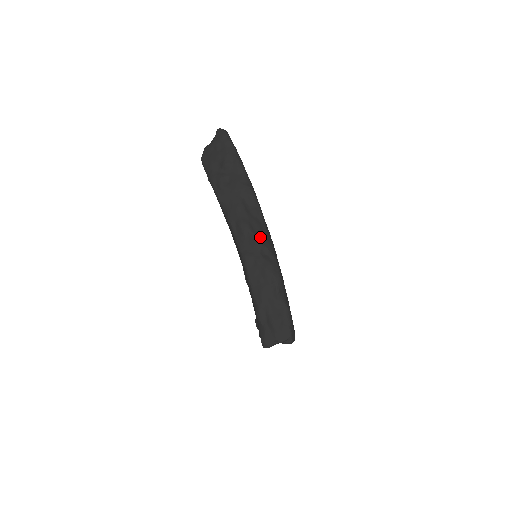
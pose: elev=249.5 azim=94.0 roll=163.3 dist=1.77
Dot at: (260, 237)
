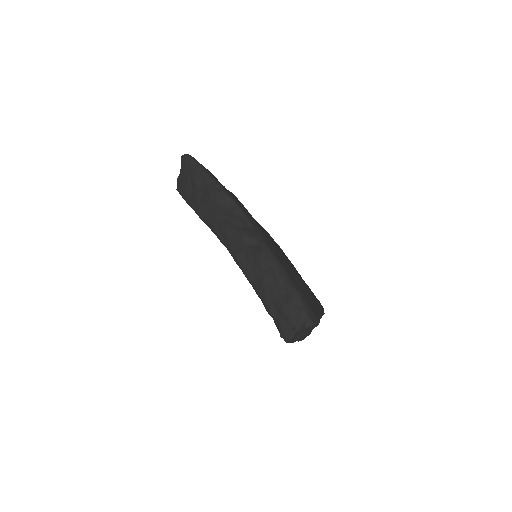
Dot at: (244, 231)
